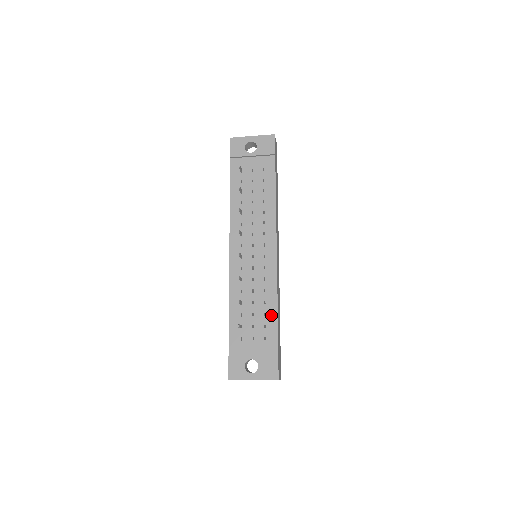
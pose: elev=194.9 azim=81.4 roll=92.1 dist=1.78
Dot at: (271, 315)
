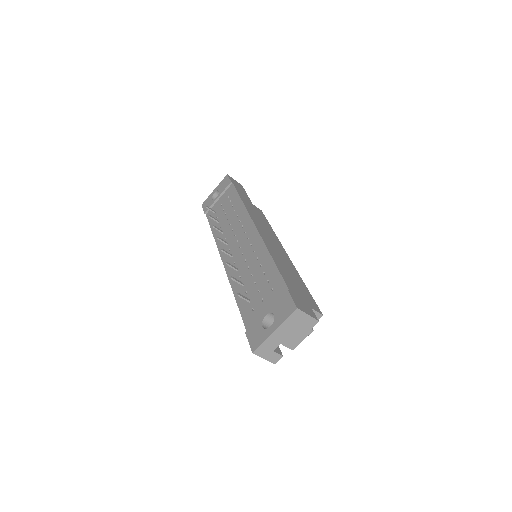
Dot at: (269, 268)
